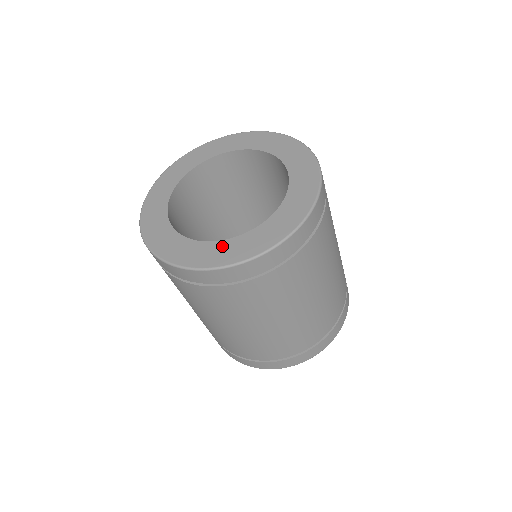
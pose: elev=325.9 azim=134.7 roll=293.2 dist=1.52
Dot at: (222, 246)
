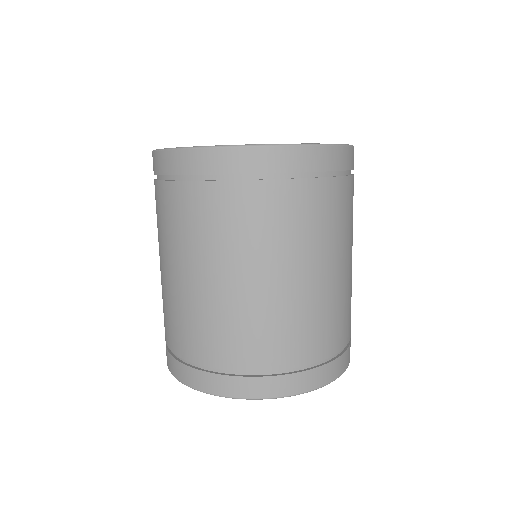
Dot at: occluded
